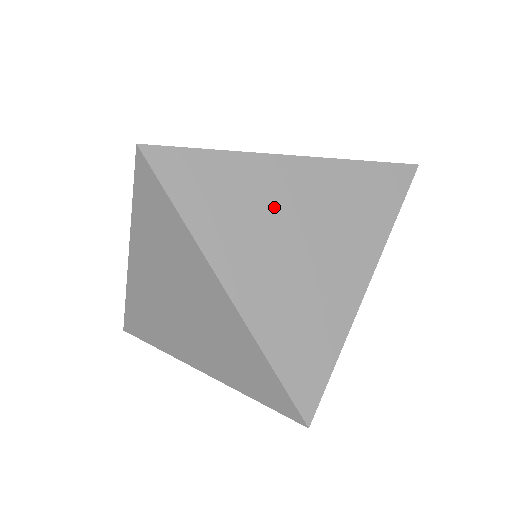
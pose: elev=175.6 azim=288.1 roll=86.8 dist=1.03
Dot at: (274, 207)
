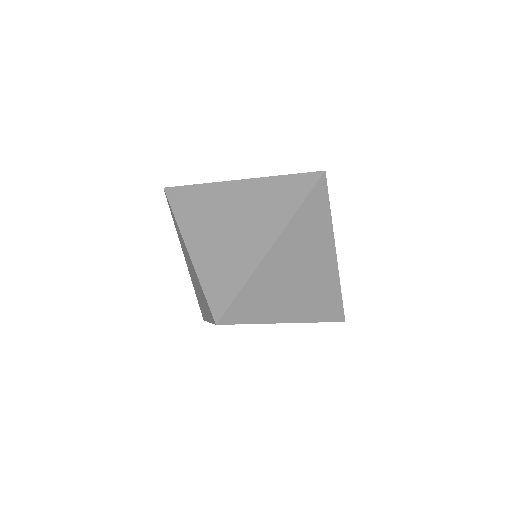
Dot at: (222, 206)
